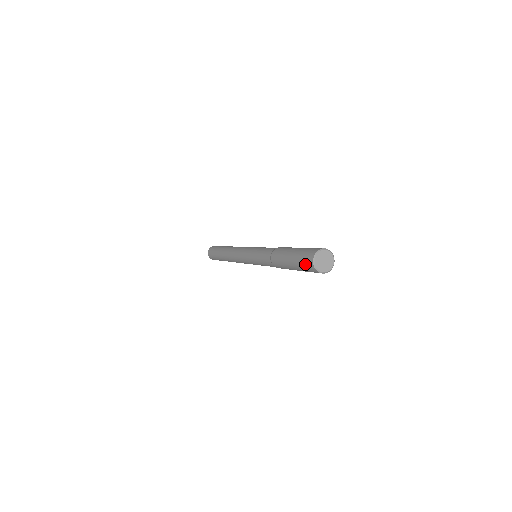
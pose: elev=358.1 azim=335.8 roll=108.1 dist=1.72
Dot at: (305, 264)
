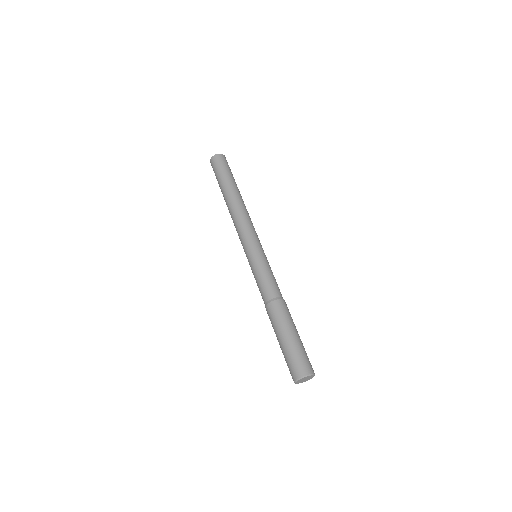
Dot at: (289, 368)
